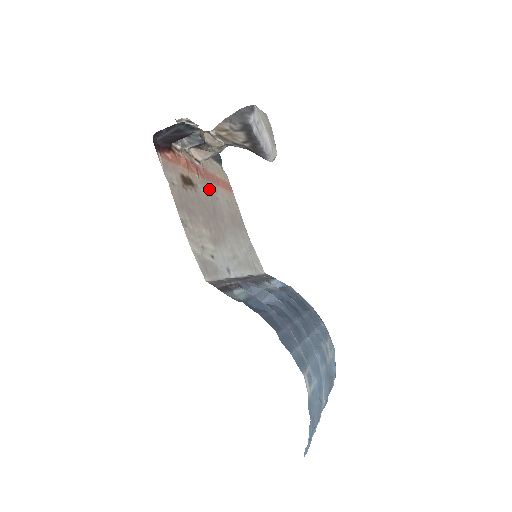
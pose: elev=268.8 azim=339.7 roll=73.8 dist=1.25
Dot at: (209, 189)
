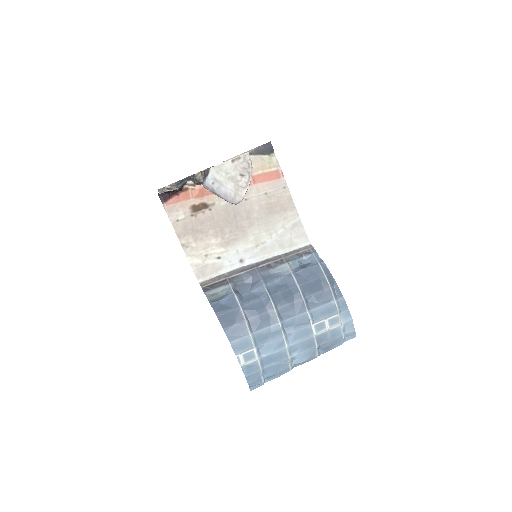
Dot at: occluded
